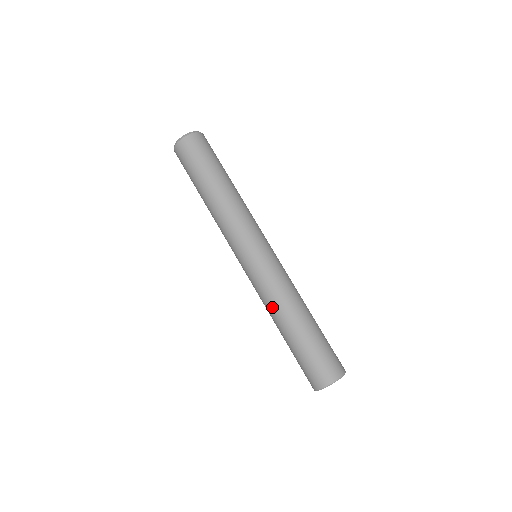
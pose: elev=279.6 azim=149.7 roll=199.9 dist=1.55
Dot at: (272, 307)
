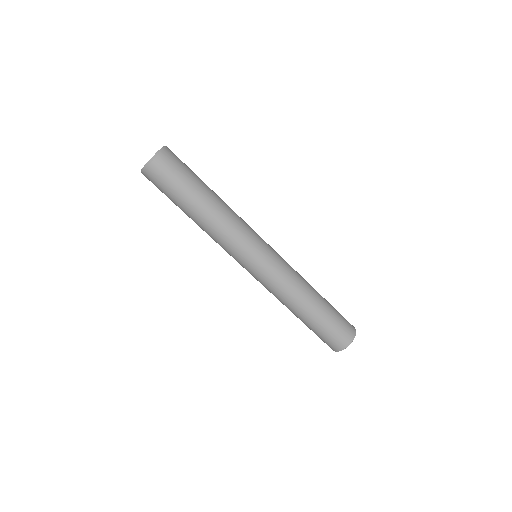
Dot at: (279, 300)
